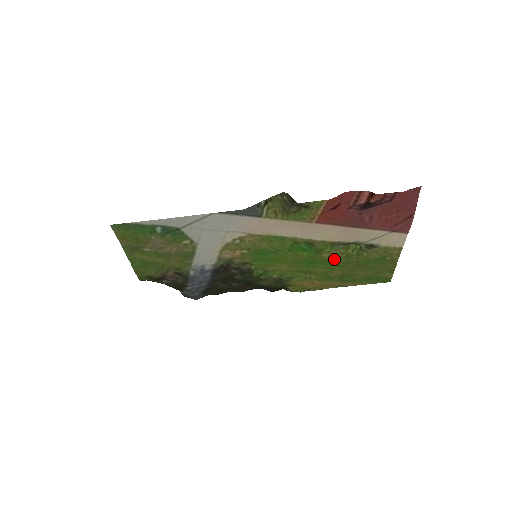
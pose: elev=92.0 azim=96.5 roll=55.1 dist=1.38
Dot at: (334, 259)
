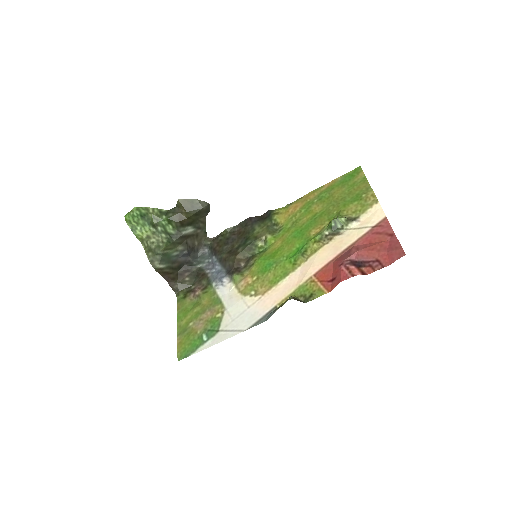
Dot at: (319, 223)
